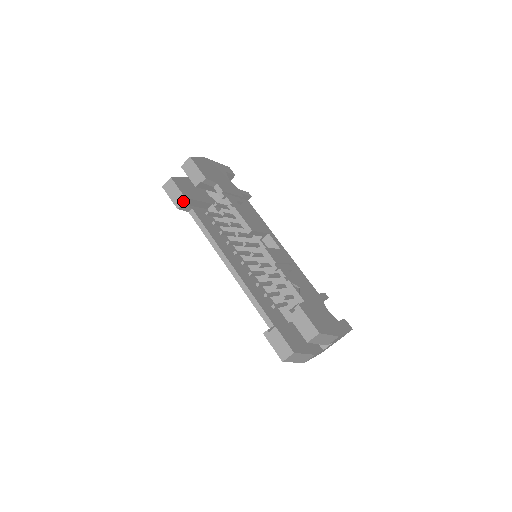
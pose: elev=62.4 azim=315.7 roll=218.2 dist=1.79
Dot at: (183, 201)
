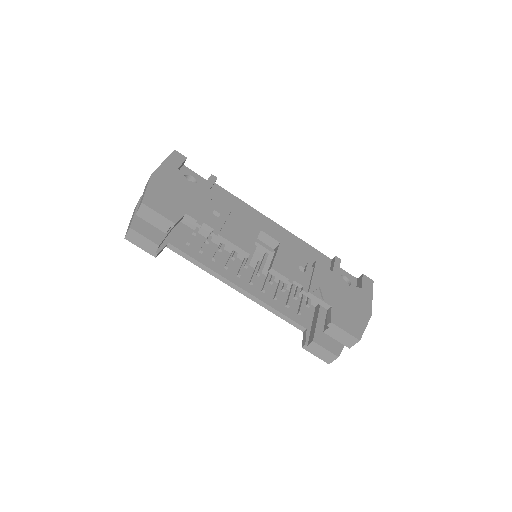
Dot at: (158, 248)
